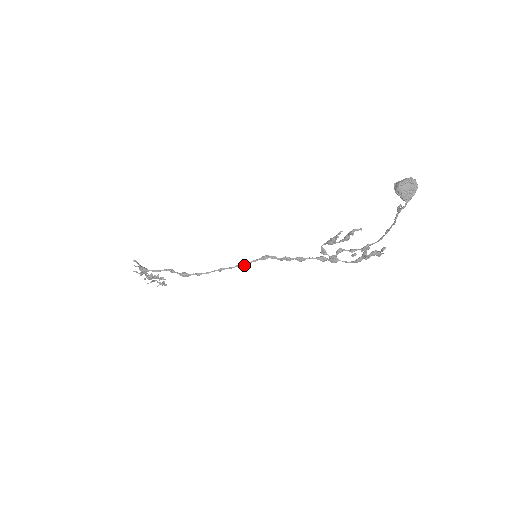
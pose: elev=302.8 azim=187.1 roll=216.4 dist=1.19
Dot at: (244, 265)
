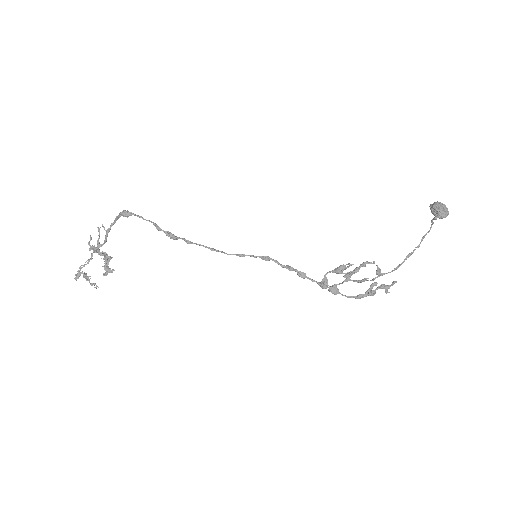
Dot at: (241, 256)
